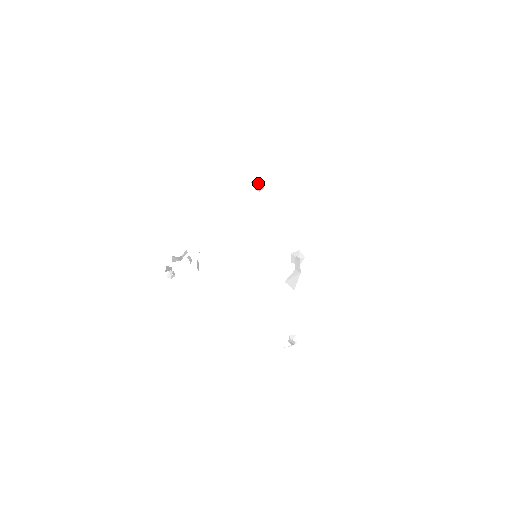
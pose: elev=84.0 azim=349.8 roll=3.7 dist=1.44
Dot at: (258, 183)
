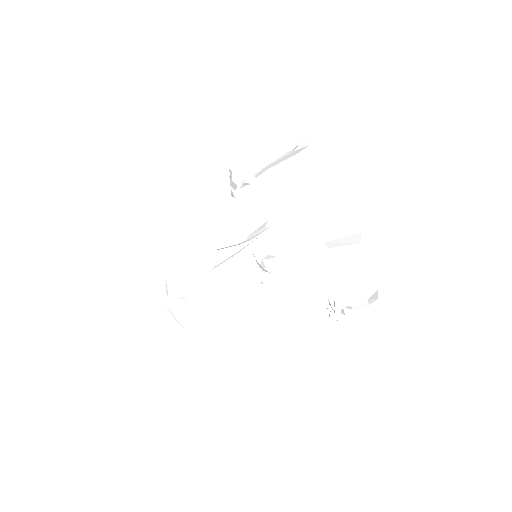
Dot at: (300, 148)
